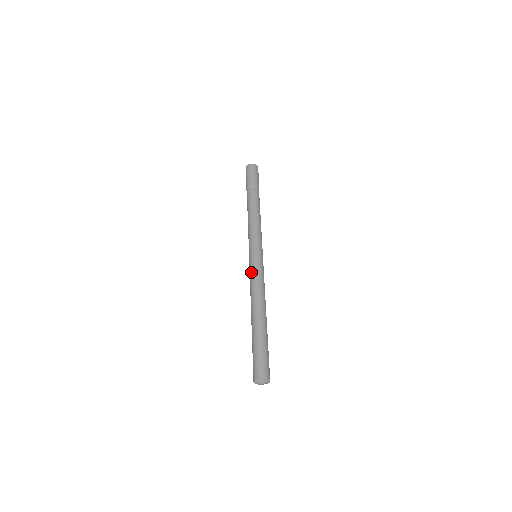
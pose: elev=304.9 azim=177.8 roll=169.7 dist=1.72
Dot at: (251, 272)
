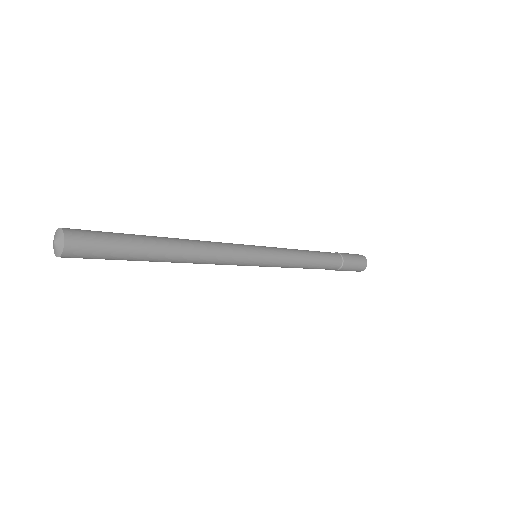
Dot at: occluded
